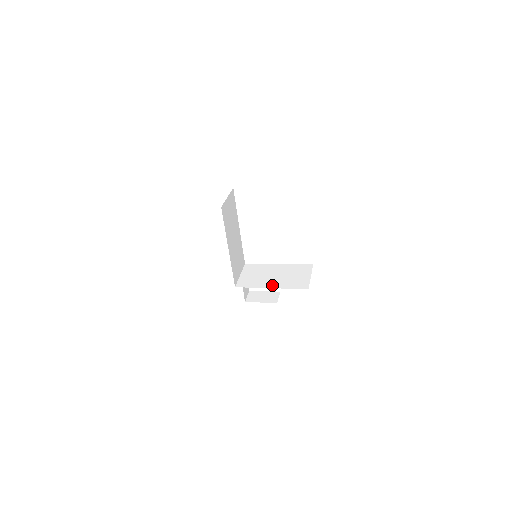
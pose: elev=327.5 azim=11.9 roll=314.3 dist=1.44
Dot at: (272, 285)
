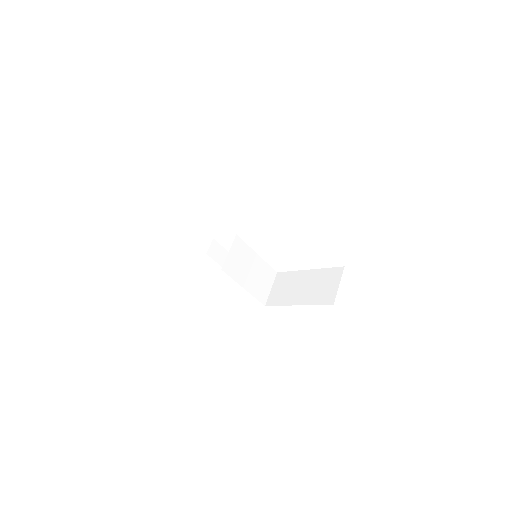
Dot at: (246, 285)
